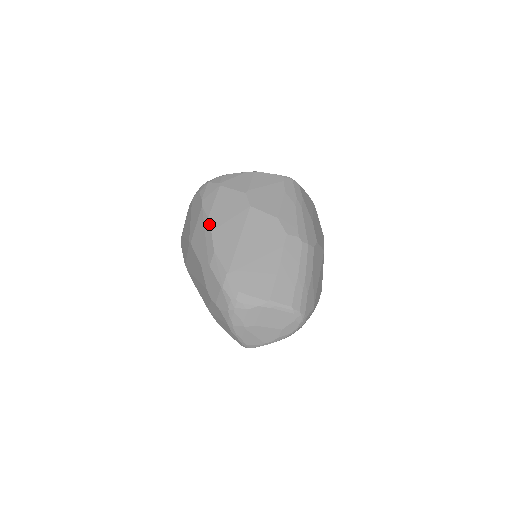
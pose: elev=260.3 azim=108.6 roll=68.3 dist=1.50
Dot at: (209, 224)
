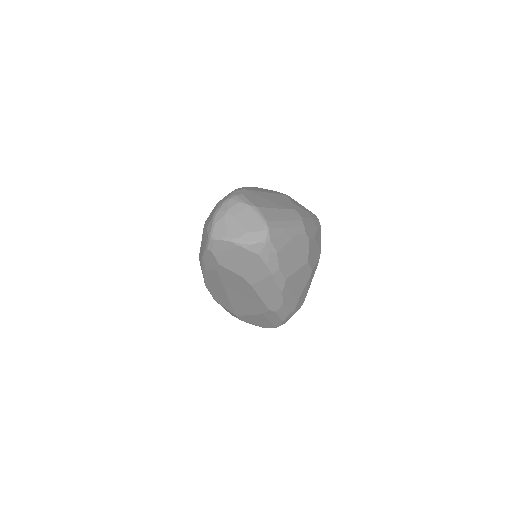
Dot at: occluded
